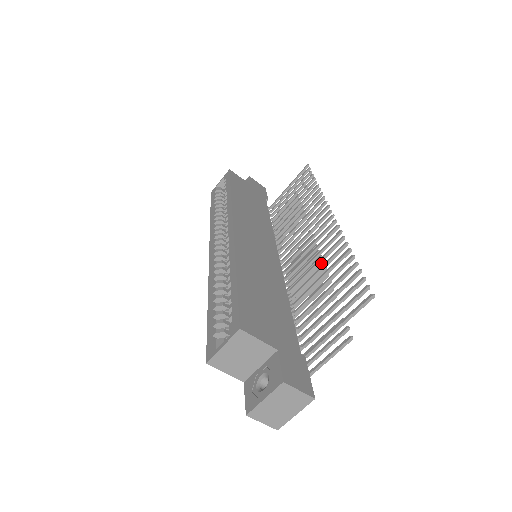
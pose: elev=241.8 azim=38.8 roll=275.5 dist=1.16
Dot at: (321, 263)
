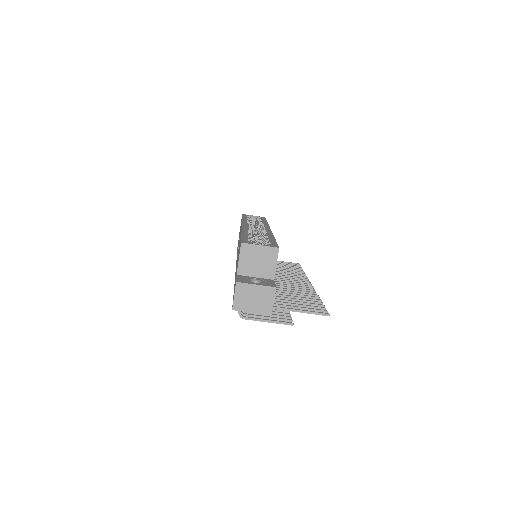
Dot at: occluded
